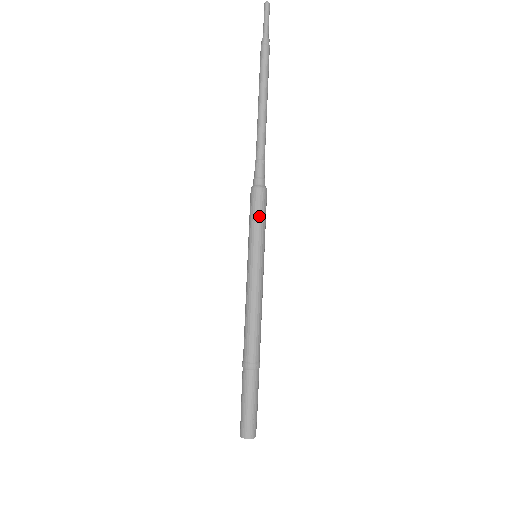
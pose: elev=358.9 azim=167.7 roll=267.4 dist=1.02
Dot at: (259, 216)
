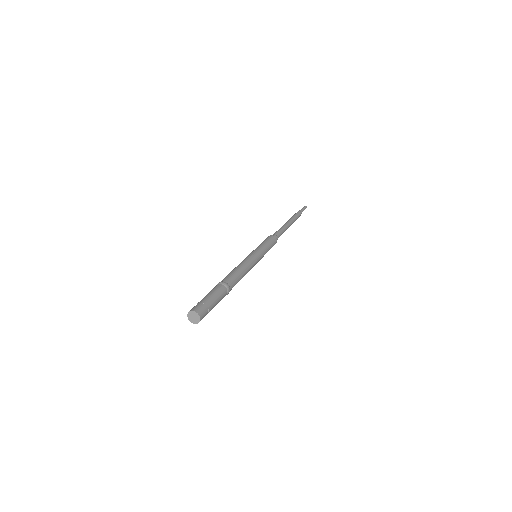
Dot at: (270, 244)
